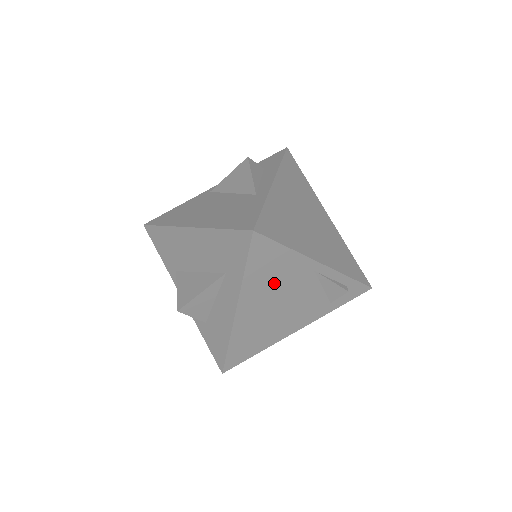
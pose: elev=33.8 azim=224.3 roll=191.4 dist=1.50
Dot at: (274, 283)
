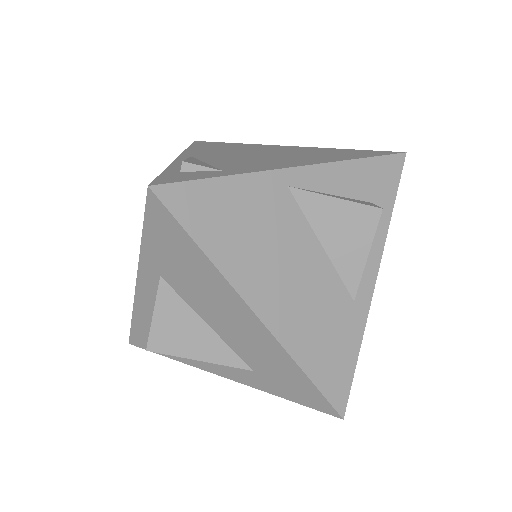
Dot at: occluded
